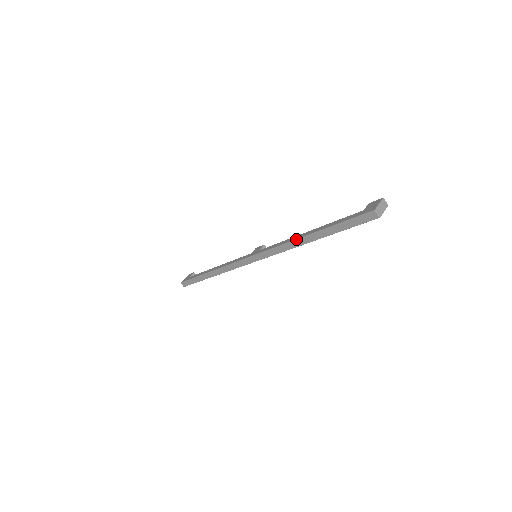
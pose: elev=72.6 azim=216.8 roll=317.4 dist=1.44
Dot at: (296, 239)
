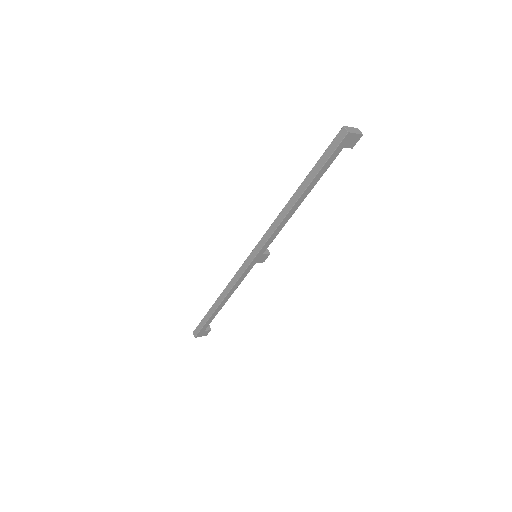
Dot at: (285, 205)
